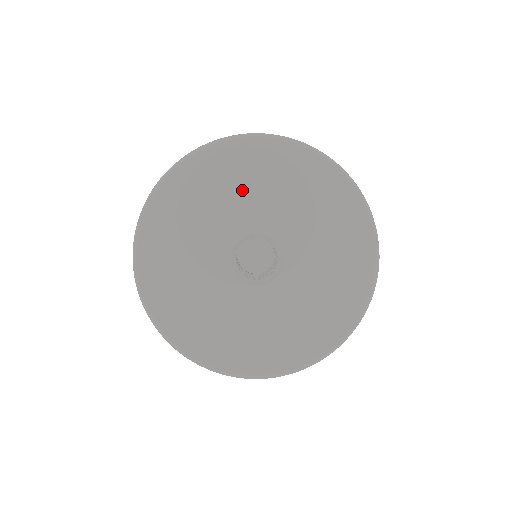
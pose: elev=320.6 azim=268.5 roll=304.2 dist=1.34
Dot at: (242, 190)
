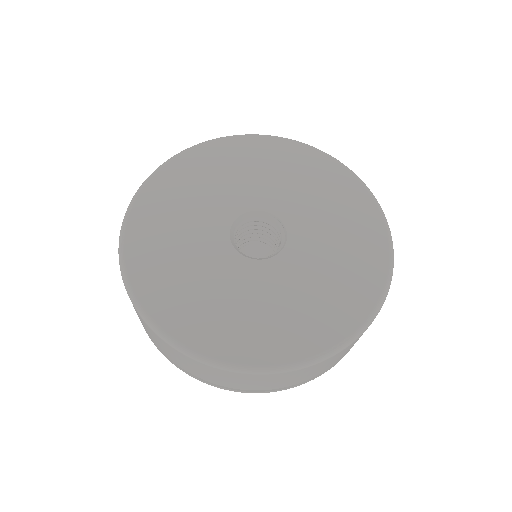
Dot at: (237, 175)
